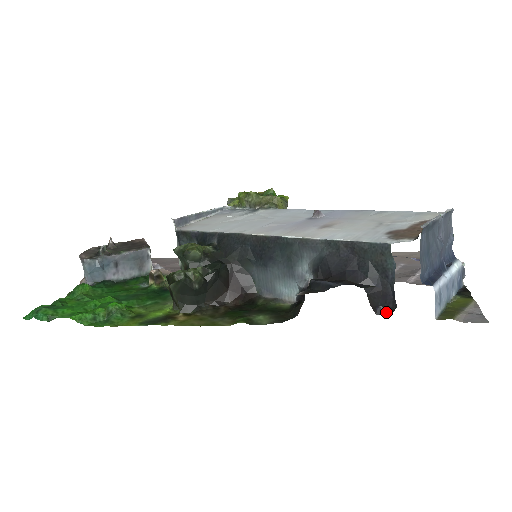
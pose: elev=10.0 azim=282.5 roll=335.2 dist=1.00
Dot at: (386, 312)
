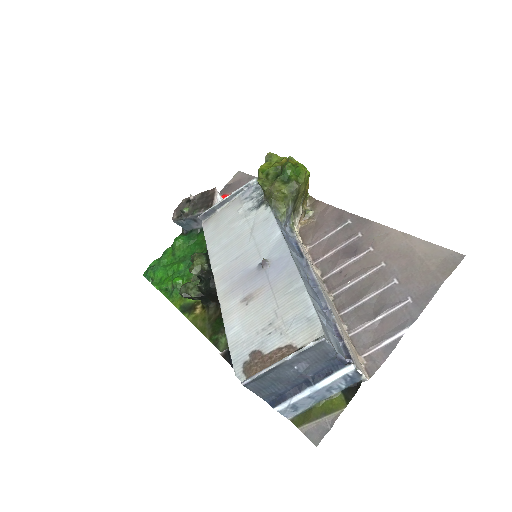
Dot at: occluded
